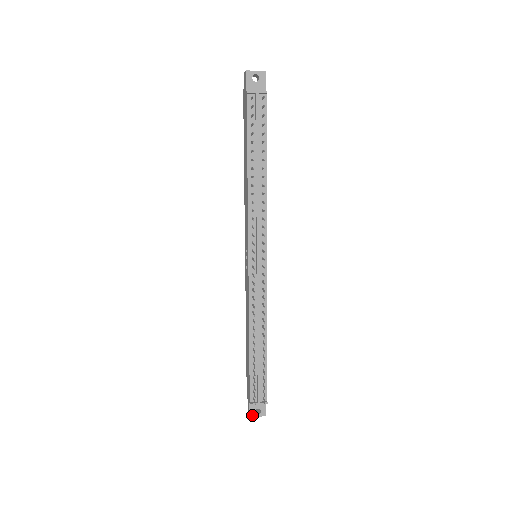
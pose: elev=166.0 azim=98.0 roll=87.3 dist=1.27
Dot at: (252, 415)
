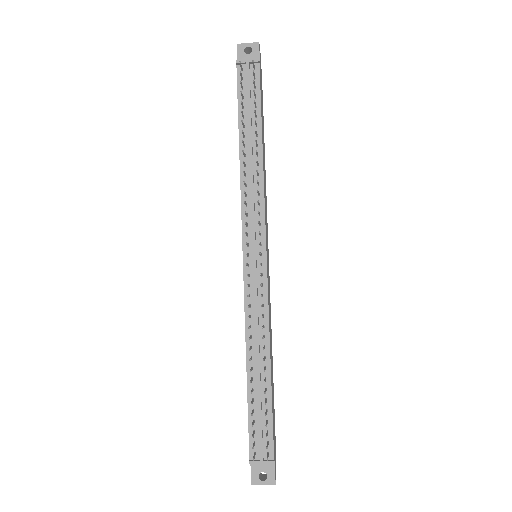
Dot at: (255, 481)
